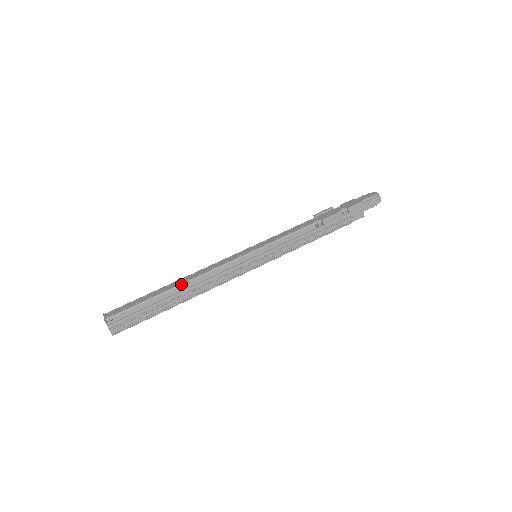
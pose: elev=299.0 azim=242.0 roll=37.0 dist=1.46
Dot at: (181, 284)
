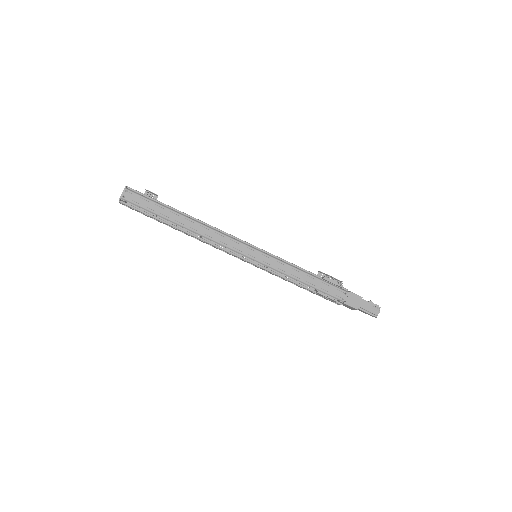
Dot at: (187, 228)
